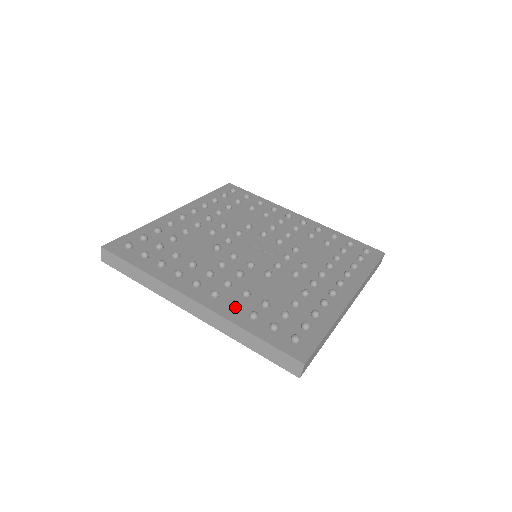
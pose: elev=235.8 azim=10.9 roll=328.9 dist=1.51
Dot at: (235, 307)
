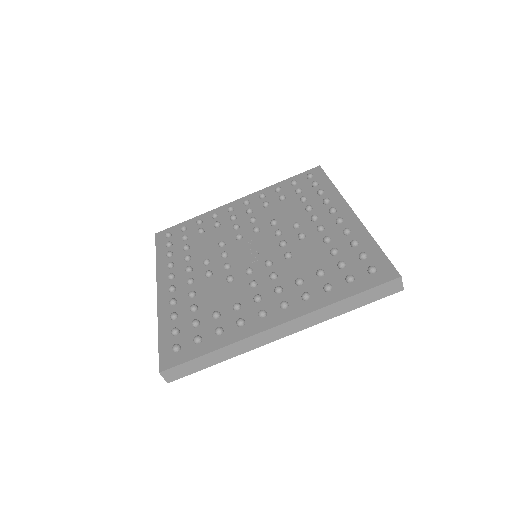
Dot at: (171, 304)
